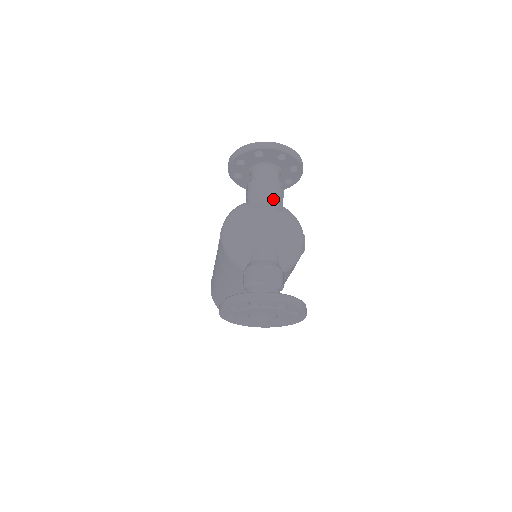
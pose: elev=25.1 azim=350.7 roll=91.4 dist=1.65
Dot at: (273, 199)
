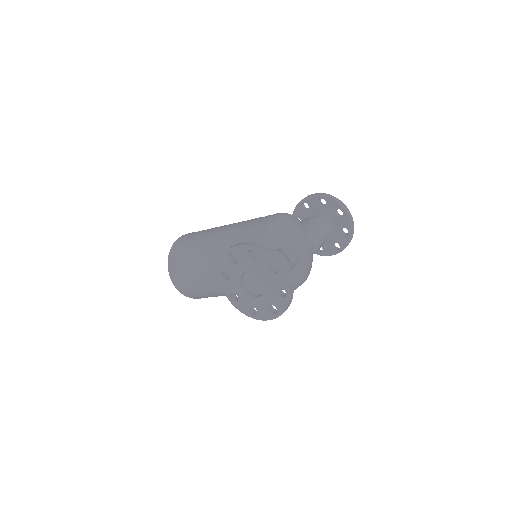
Dot at: (320, 241)
